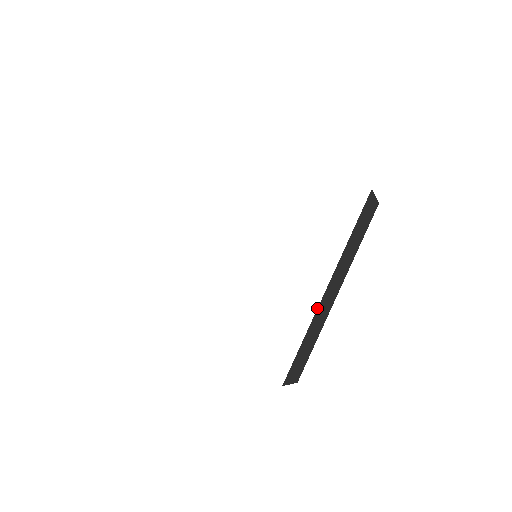
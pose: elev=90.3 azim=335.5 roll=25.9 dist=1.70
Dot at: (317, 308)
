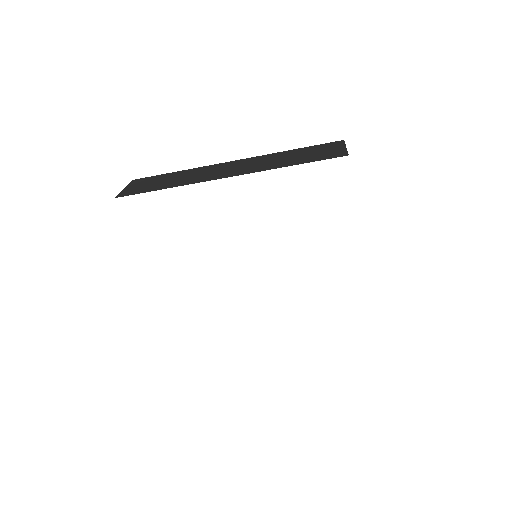
Dot at: occluded
